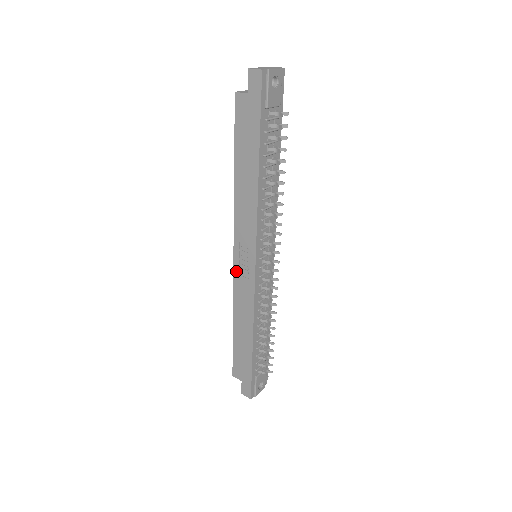
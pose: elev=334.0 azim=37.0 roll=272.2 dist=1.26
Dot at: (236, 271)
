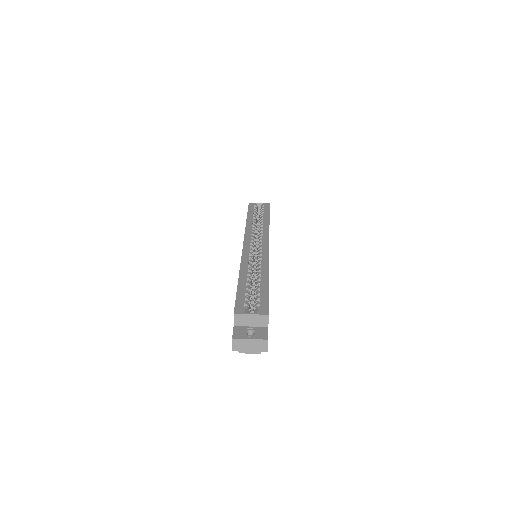
Dot at: occluded
